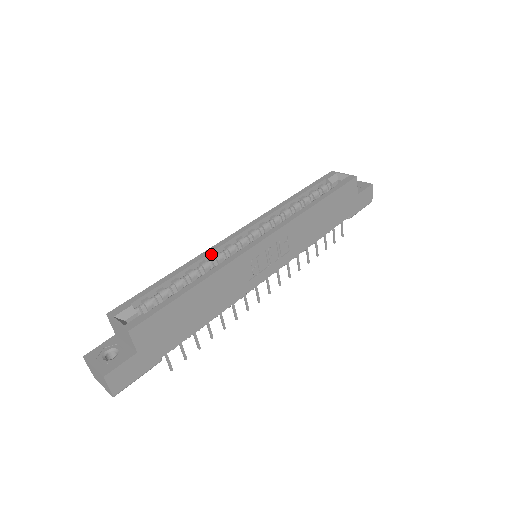
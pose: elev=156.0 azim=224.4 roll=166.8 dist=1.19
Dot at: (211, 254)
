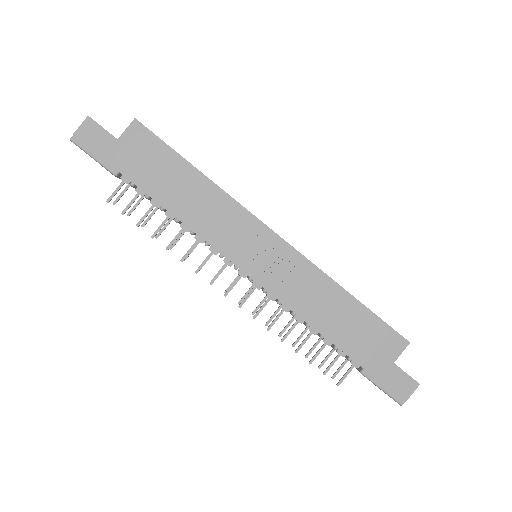
Dot at: occluded
